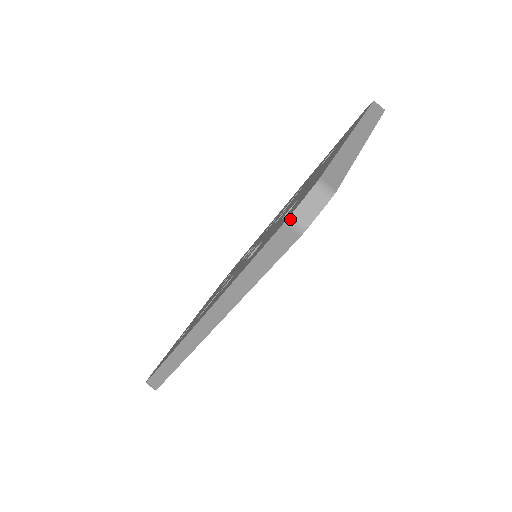
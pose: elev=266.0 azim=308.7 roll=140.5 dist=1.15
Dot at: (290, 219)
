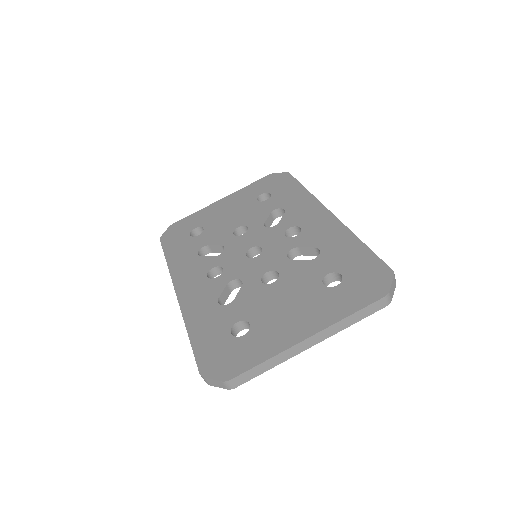
Dot at: (202, 377)
